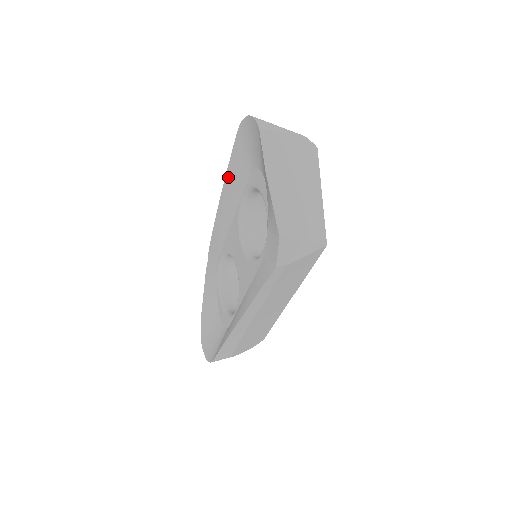
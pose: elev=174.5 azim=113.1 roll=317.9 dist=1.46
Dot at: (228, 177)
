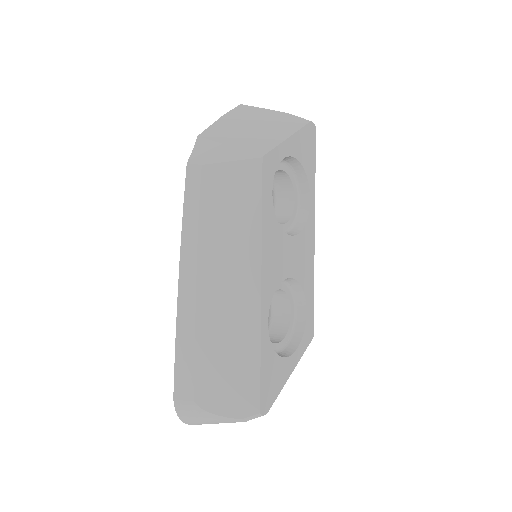
Dot at: occluded
